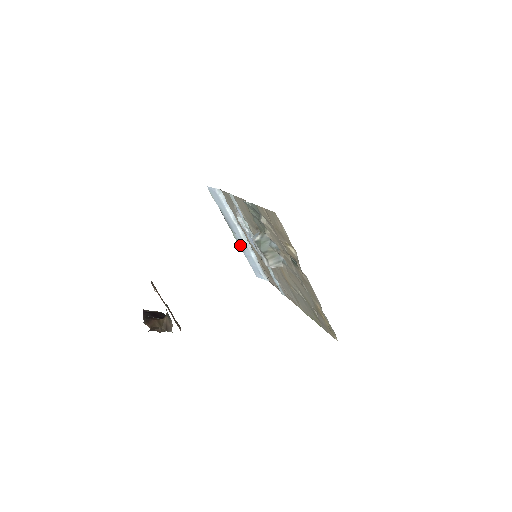
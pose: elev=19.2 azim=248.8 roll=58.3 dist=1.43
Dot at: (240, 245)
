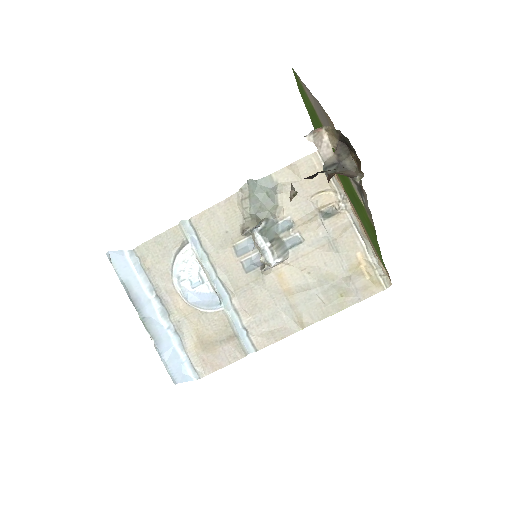
Dot at: (153, 335)
